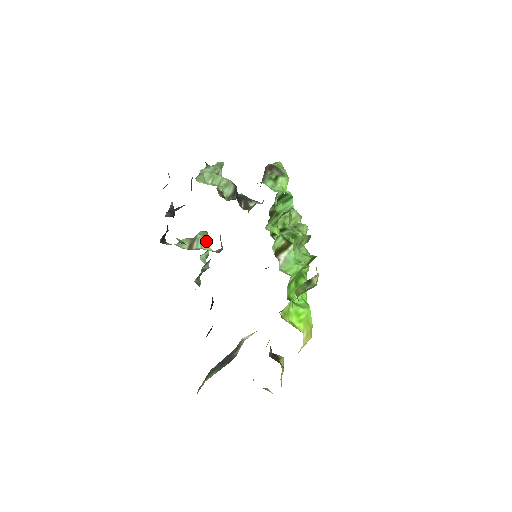
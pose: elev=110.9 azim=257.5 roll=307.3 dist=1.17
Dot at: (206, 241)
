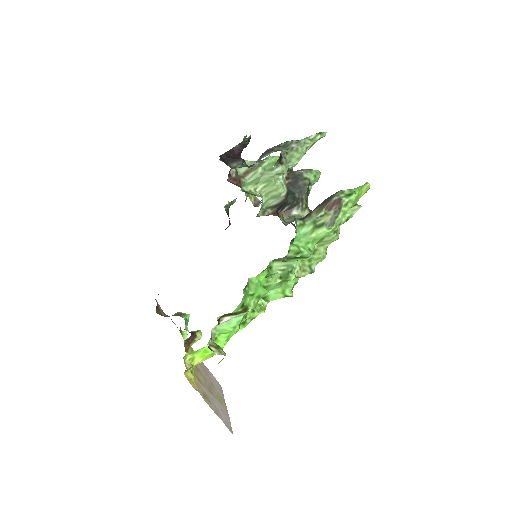
Dot at: occluded
